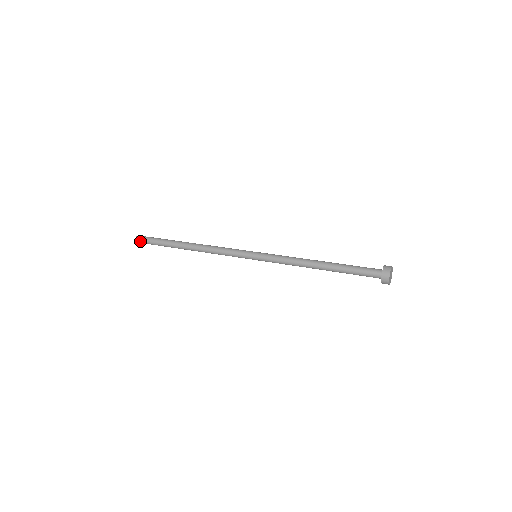
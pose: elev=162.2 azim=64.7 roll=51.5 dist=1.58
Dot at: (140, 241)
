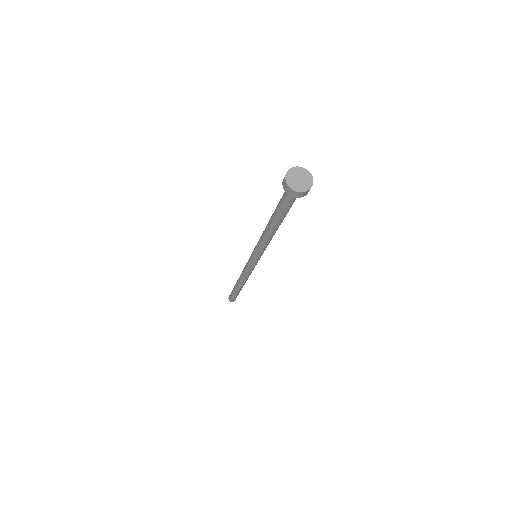
Dot at: occluded
